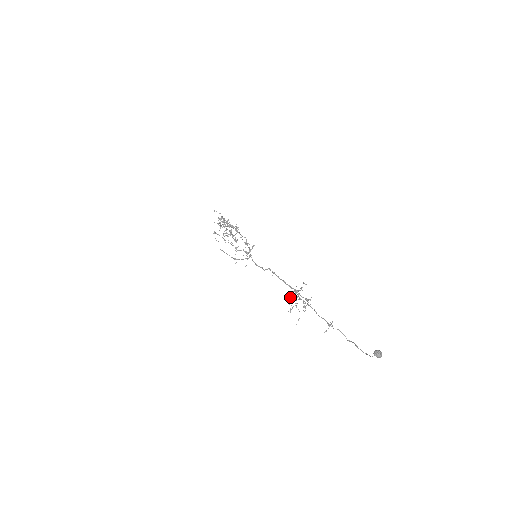
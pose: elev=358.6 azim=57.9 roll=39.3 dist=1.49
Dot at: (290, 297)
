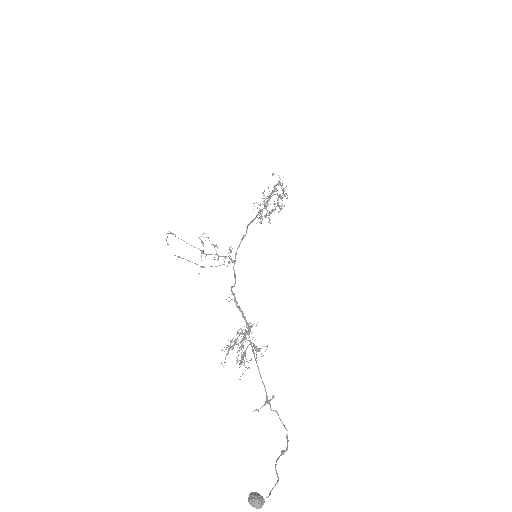
Dot at: occluded
